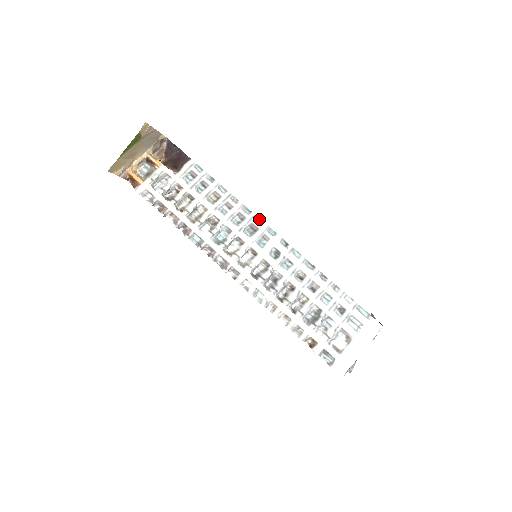
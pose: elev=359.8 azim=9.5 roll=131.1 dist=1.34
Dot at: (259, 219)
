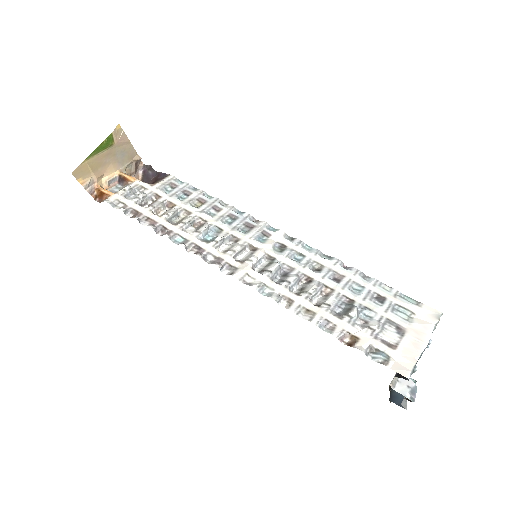
Dot at: (255, 220)
